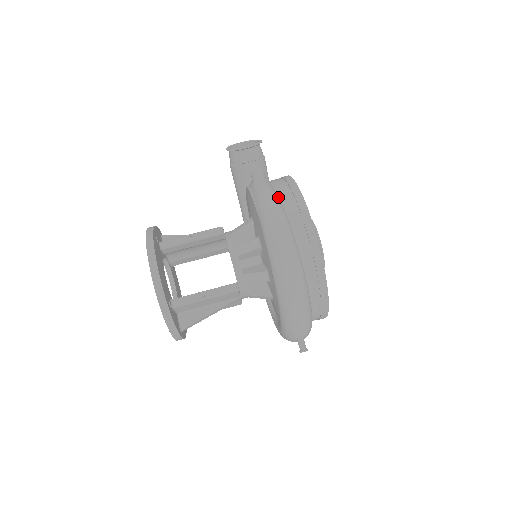
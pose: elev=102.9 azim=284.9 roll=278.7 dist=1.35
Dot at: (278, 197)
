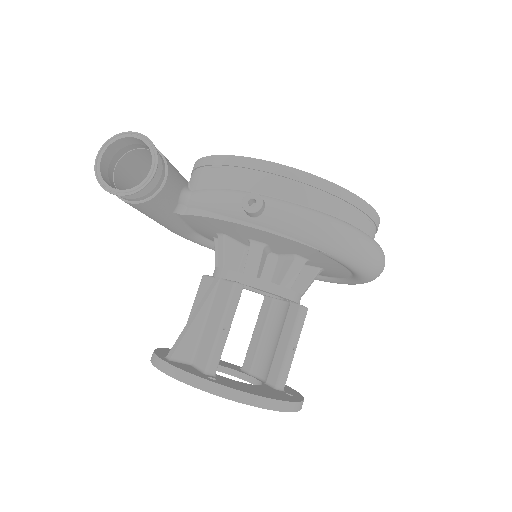
Dot at: (310, 209)
